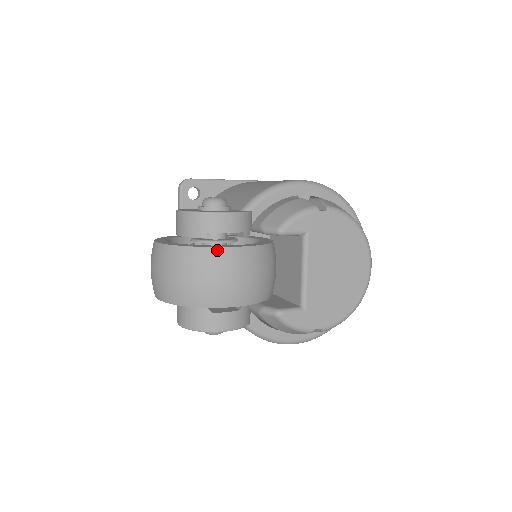
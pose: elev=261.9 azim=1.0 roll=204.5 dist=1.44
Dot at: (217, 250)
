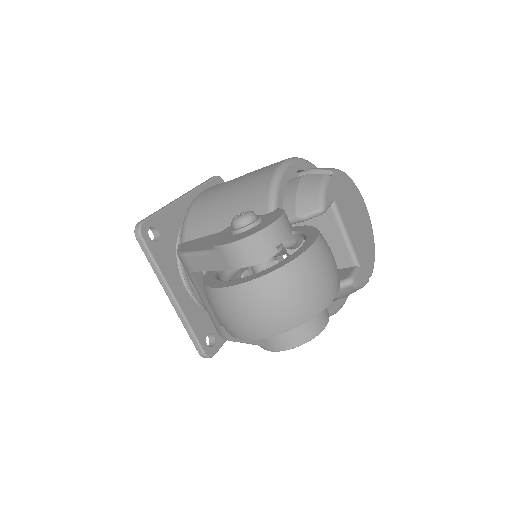
Dot at: (307, 254)
